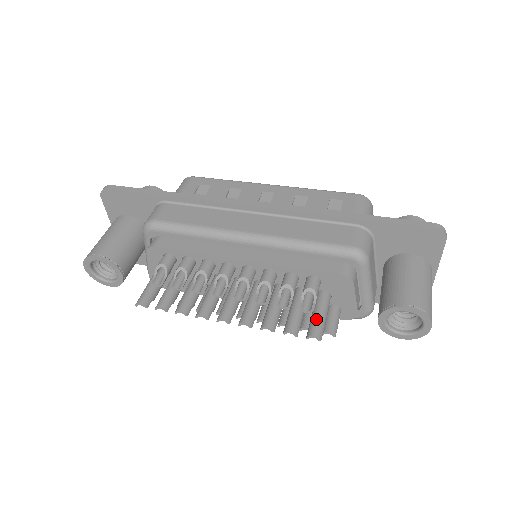
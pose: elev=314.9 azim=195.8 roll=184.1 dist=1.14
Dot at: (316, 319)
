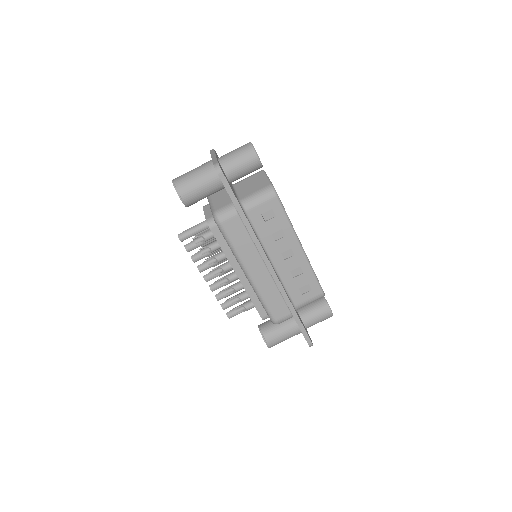
Dot at: occluded
